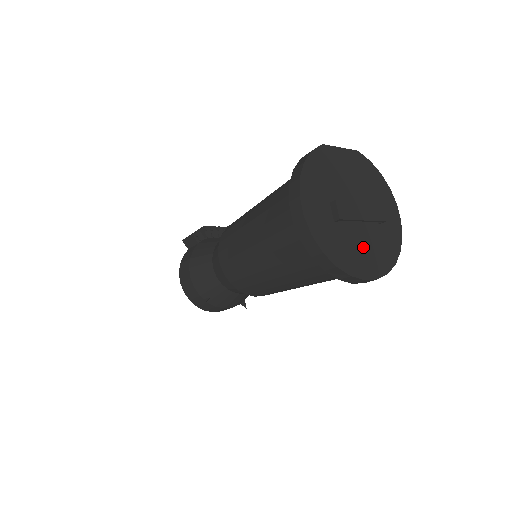
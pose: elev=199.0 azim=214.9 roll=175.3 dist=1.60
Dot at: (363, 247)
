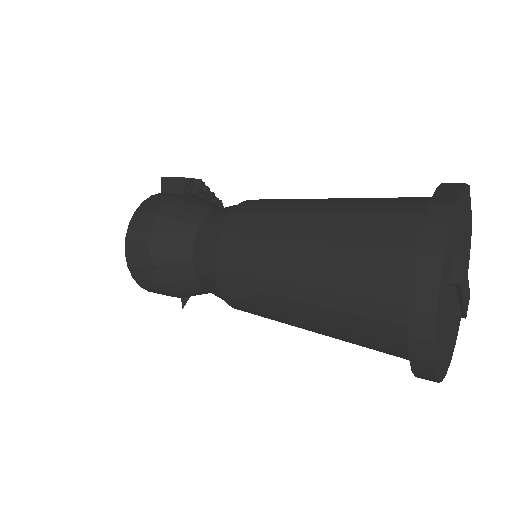
Dot at: (446, 334)
